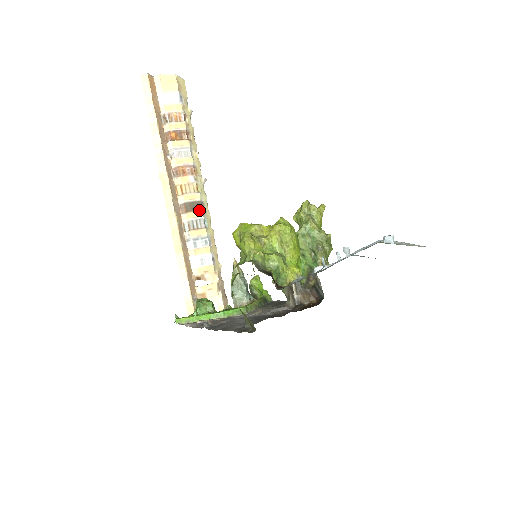
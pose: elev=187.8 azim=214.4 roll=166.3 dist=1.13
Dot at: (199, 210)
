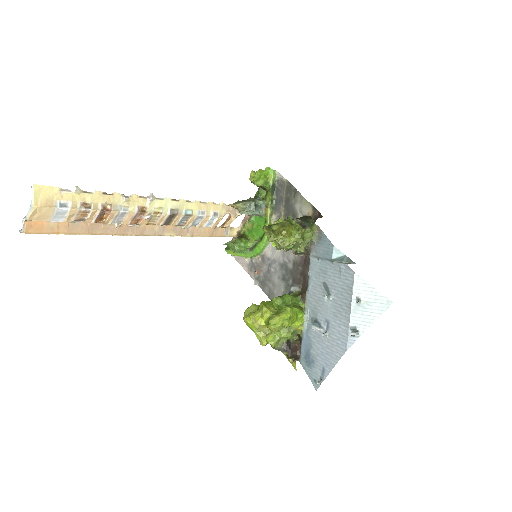
Dot at: (175, 217)
